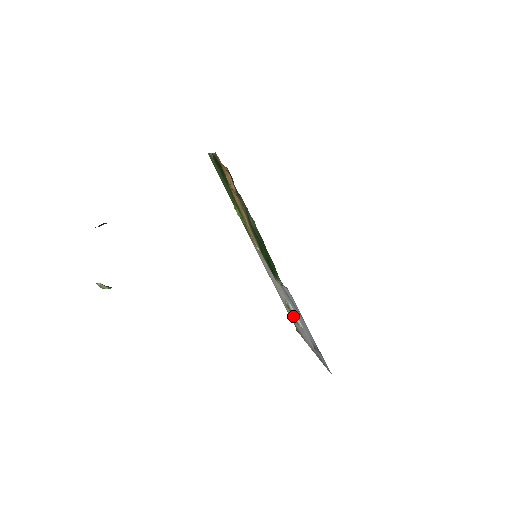
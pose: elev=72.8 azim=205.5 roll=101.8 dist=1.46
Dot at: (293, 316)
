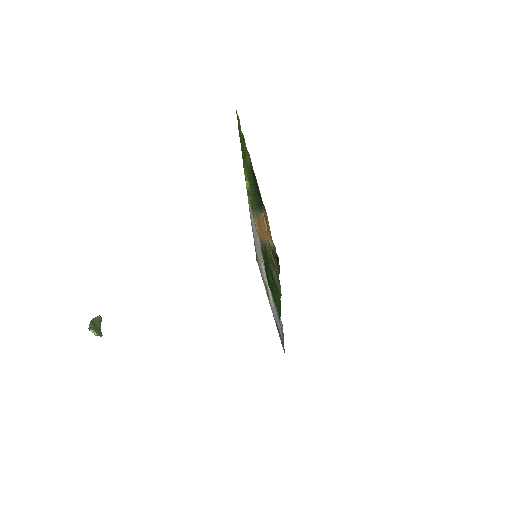
Dot at: occluded
